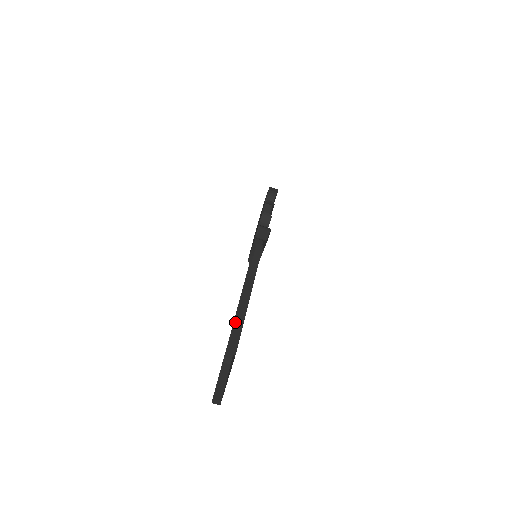
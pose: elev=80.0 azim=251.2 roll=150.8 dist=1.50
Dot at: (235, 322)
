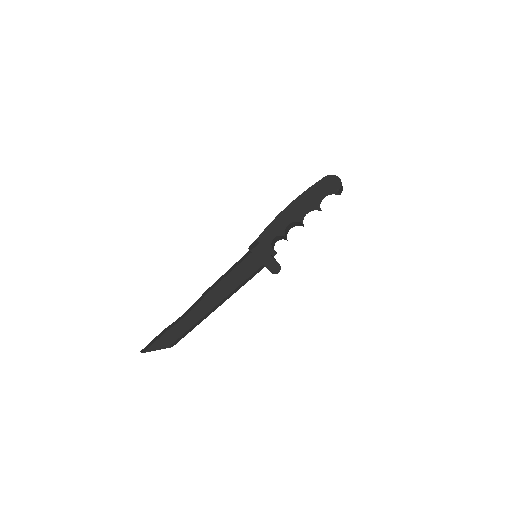
Dot at: (191, 327)
